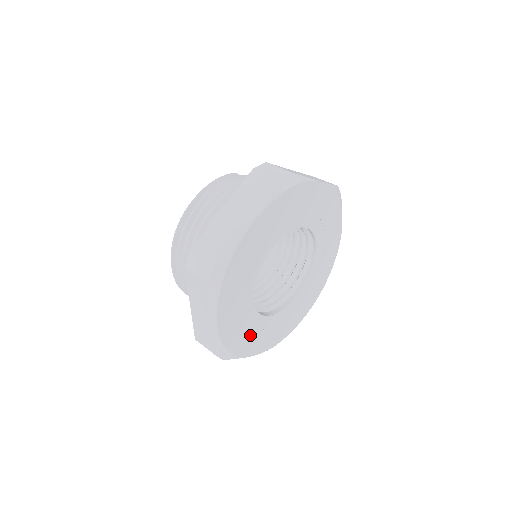
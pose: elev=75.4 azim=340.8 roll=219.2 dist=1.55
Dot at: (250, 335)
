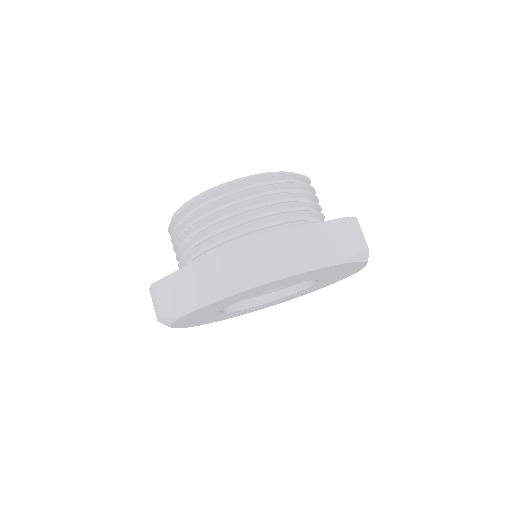
Dot at: (196, 318)
